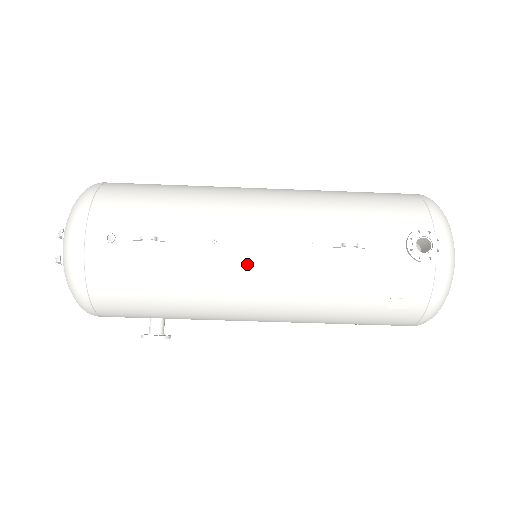
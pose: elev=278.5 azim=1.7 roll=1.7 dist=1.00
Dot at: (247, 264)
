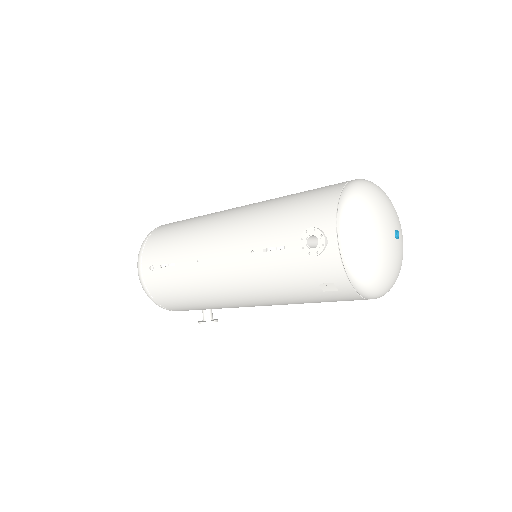
Dot at: (218, 273)
